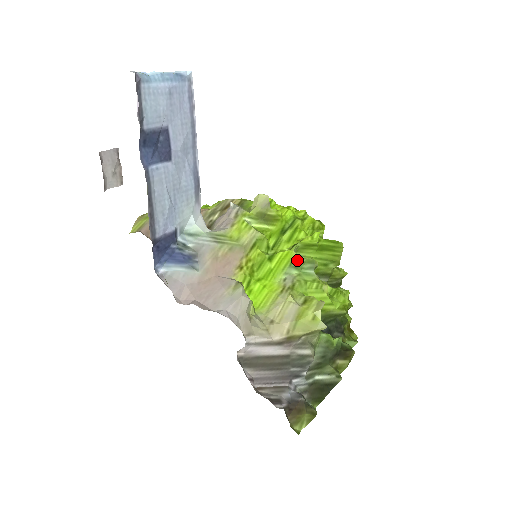
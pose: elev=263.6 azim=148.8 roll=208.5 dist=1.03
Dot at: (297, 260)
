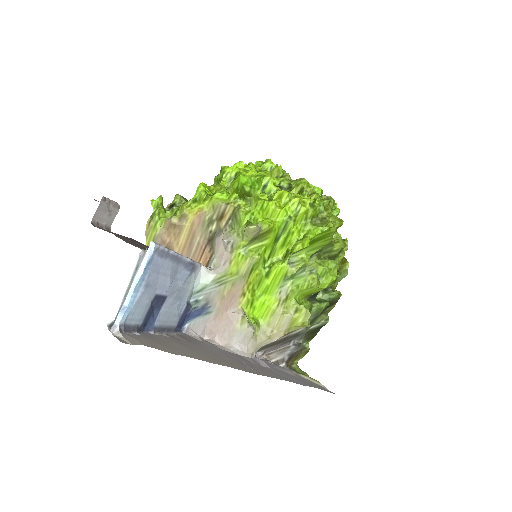
Dot at: (289, 273)
